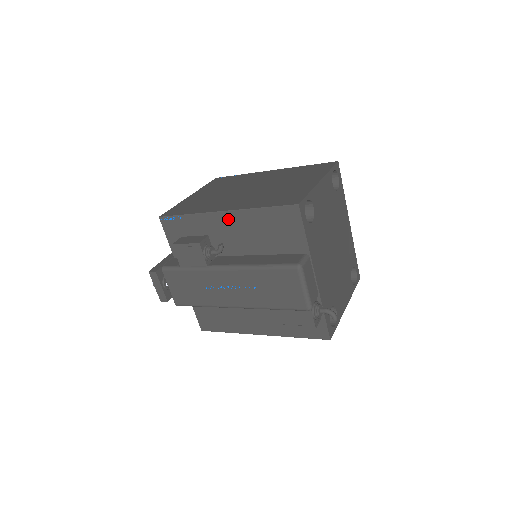
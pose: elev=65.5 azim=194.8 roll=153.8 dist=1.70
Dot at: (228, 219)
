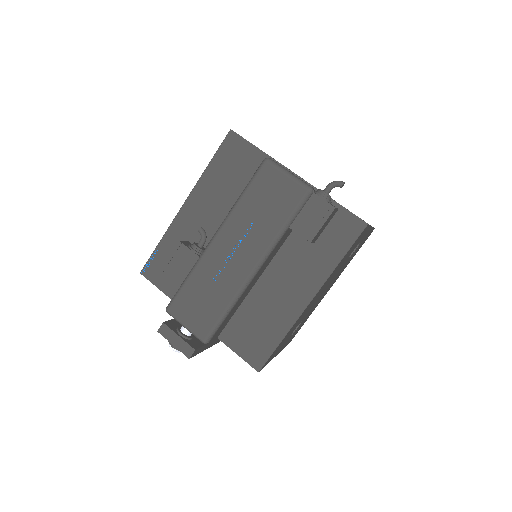
Dot at: (192, 205)
